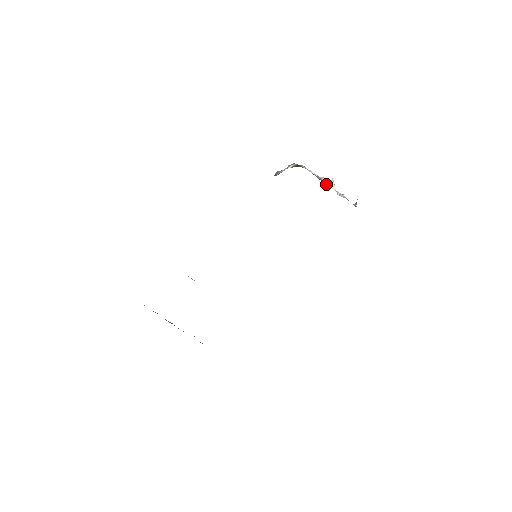
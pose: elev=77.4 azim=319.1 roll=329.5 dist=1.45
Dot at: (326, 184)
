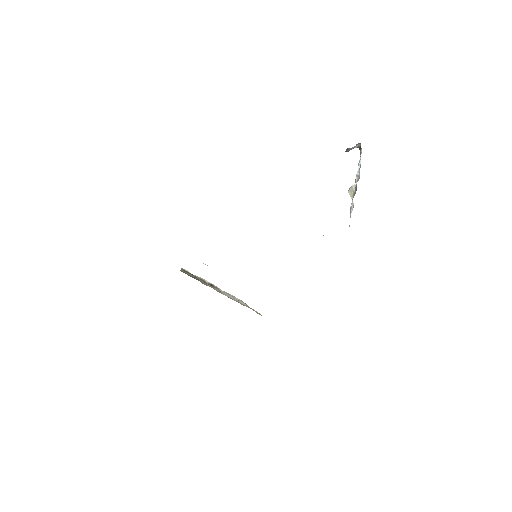
Dot at: (349, 189)
